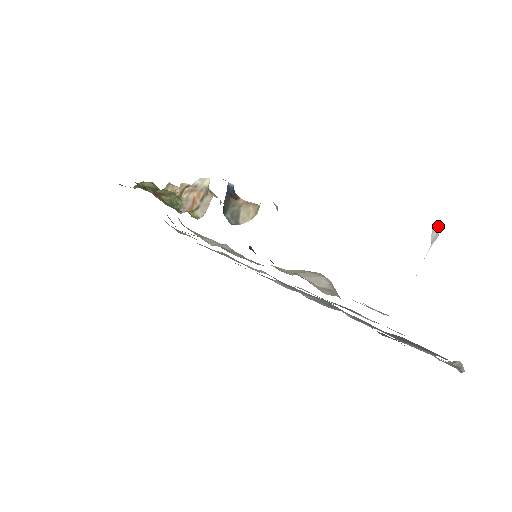
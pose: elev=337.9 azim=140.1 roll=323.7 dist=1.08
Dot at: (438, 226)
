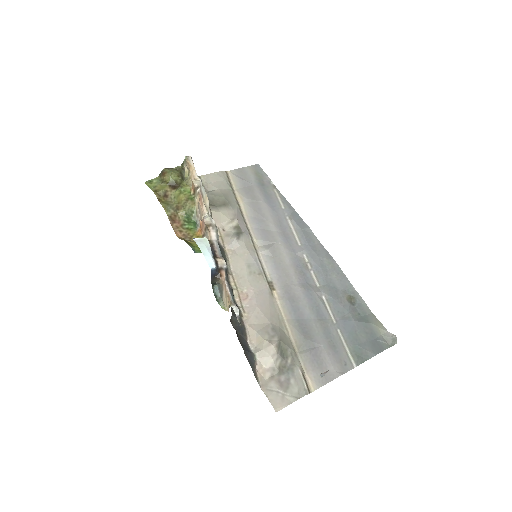
Dot at: (324, 373)
